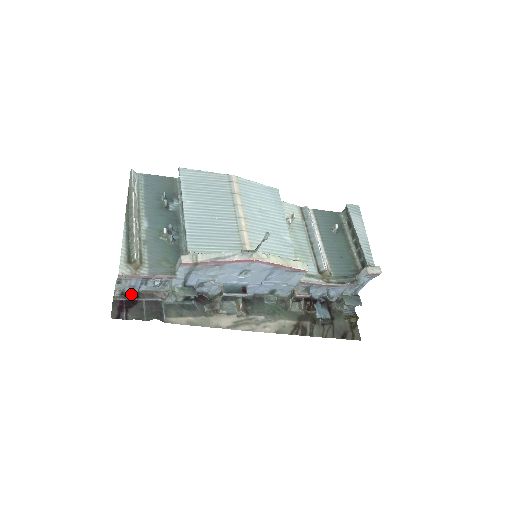
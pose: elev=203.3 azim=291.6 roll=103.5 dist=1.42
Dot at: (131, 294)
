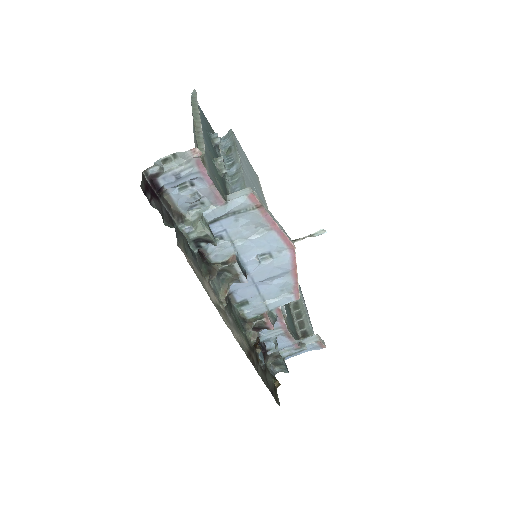
Dot at: (160, 185)
